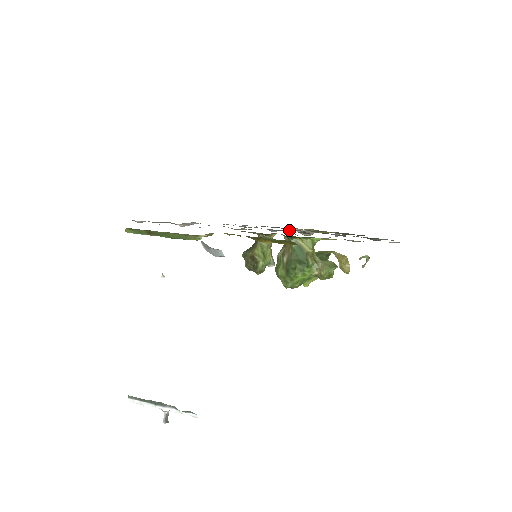
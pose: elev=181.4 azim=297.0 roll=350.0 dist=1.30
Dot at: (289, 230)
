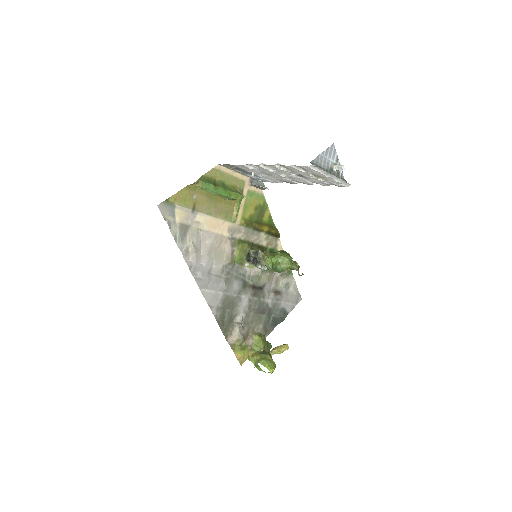
Dot at: (237, 311)
